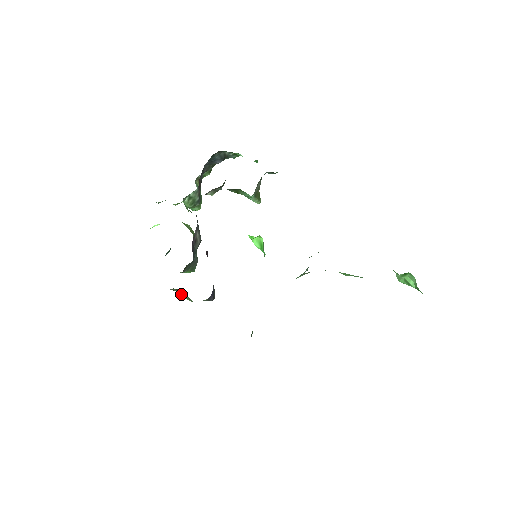
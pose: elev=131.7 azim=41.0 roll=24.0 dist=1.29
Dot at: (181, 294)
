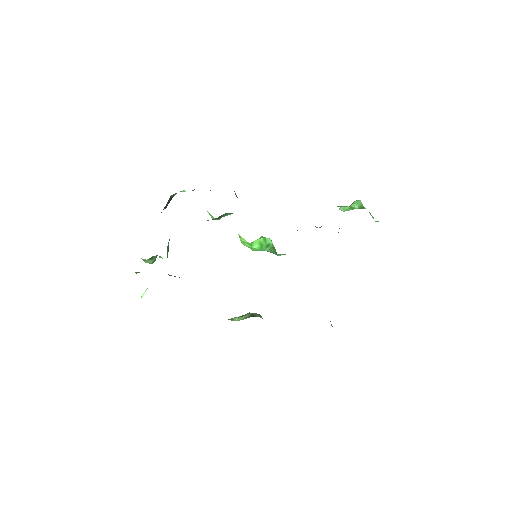
Dot at: (235, 319)
